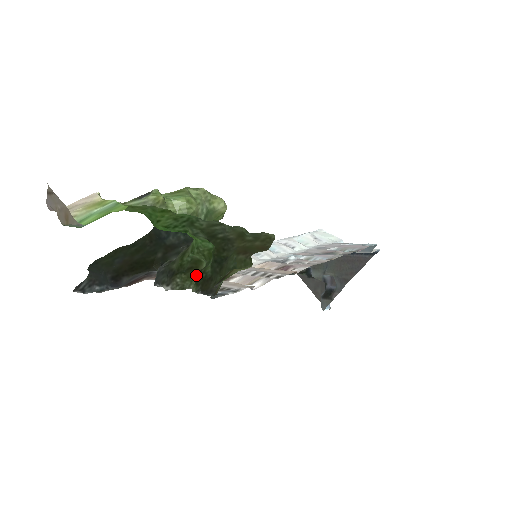
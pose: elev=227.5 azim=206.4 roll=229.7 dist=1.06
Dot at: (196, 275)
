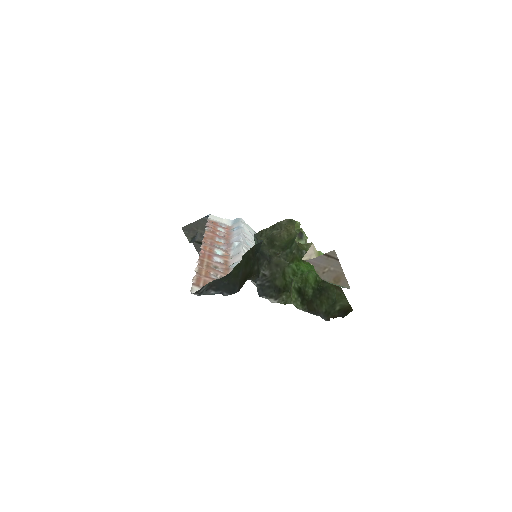
Dot at: (292, 293)
